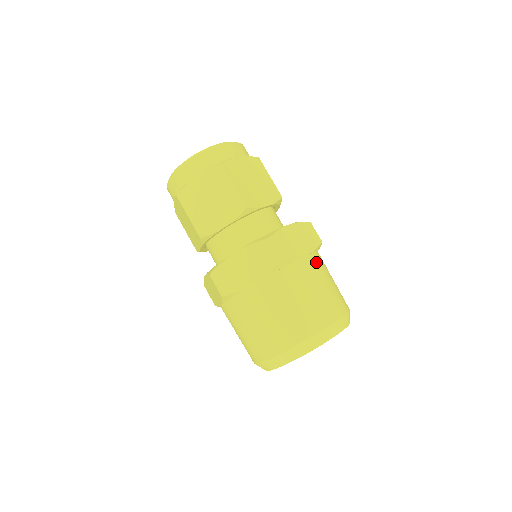
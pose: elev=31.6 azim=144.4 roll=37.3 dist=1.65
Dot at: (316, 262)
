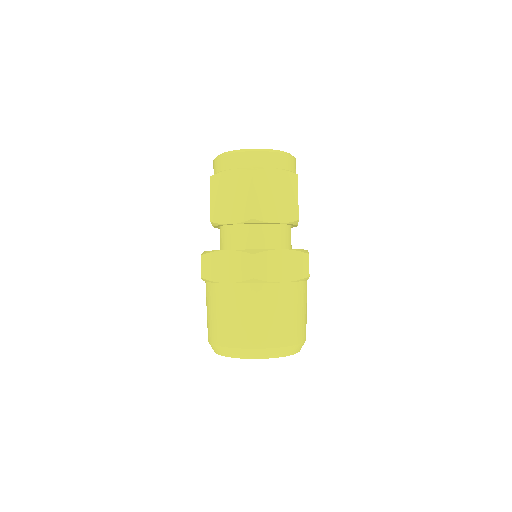
Dot at: occluded
